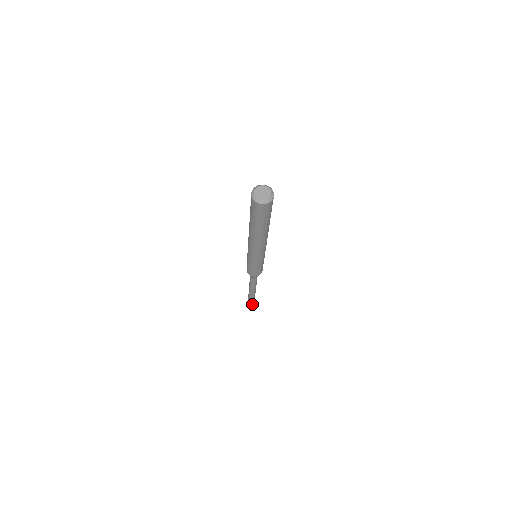
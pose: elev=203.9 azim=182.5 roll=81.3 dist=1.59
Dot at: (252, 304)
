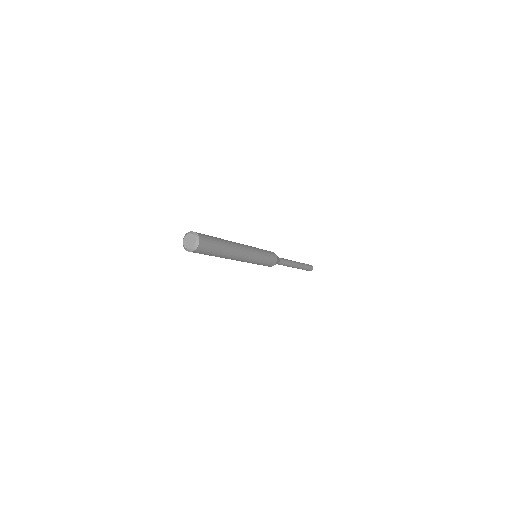
Dot at: (309, 268)
